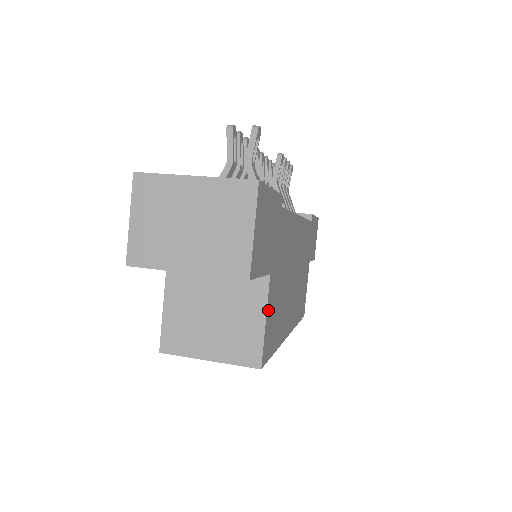
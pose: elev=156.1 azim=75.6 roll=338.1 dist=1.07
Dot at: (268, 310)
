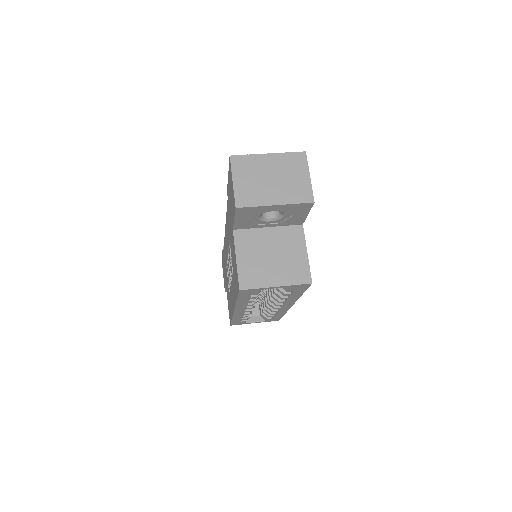
Dot at: (305, 249)
